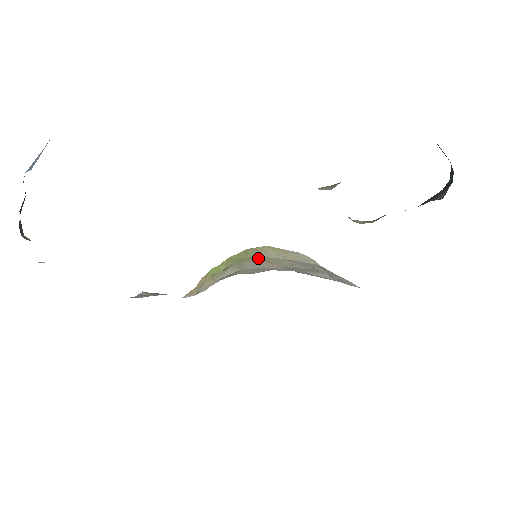
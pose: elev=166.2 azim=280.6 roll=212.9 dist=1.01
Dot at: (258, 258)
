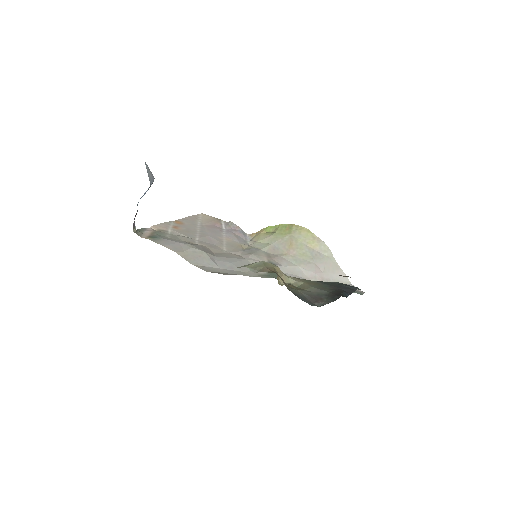
Dot at: (290, 238)
